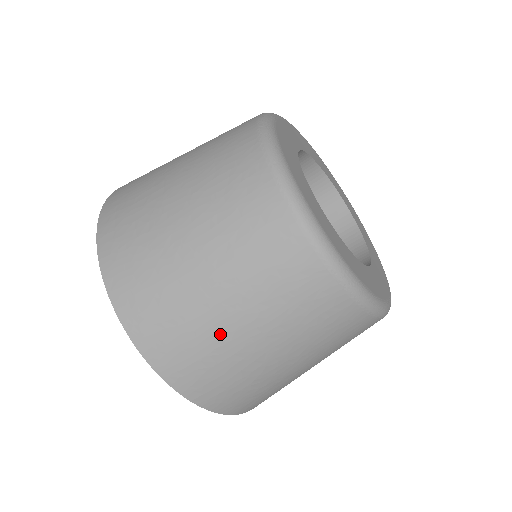
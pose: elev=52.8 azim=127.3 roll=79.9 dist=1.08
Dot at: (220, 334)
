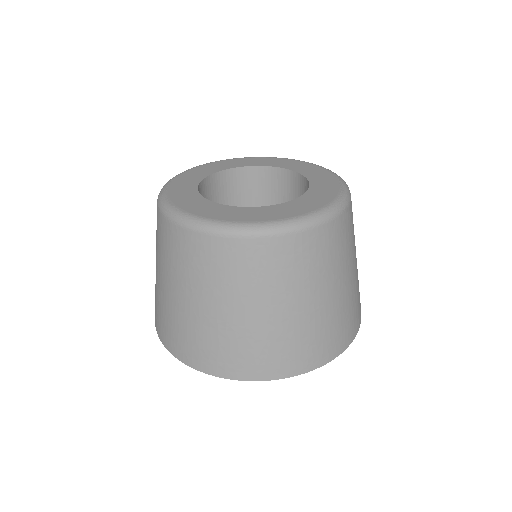
Dot at: (338, 305)
